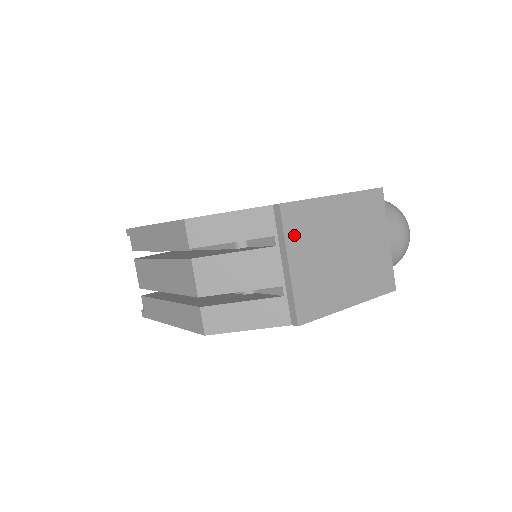
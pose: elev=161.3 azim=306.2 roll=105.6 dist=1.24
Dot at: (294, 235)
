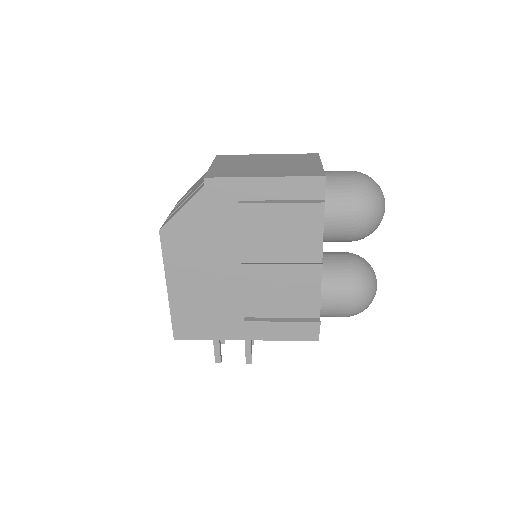
Dot at: (222, 160)
